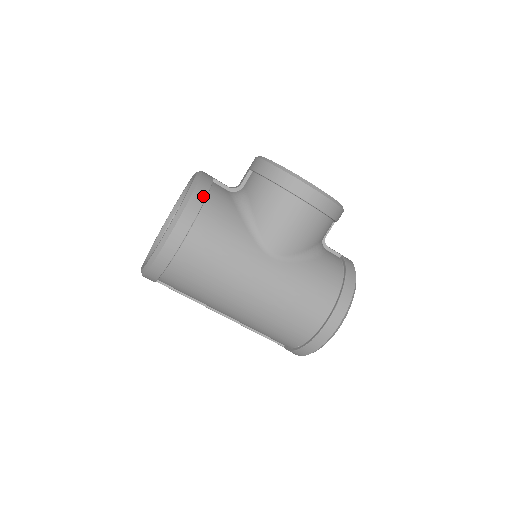
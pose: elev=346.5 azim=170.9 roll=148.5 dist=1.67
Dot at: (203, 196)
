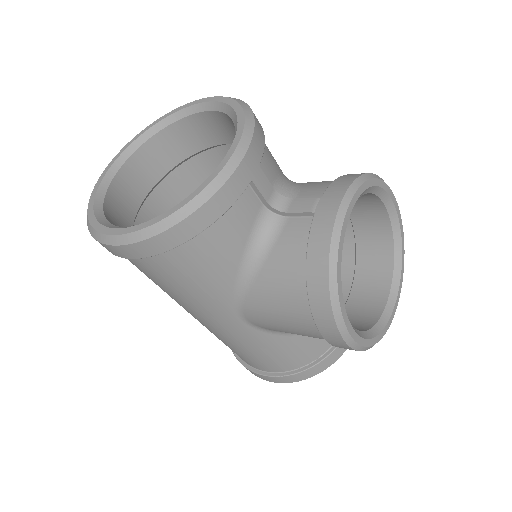
Dot at: (193, 232)
